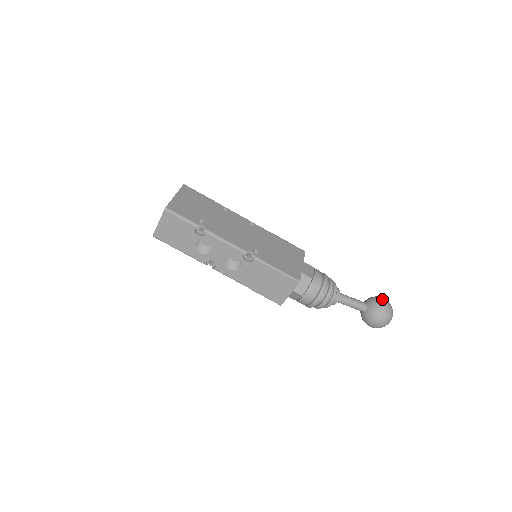
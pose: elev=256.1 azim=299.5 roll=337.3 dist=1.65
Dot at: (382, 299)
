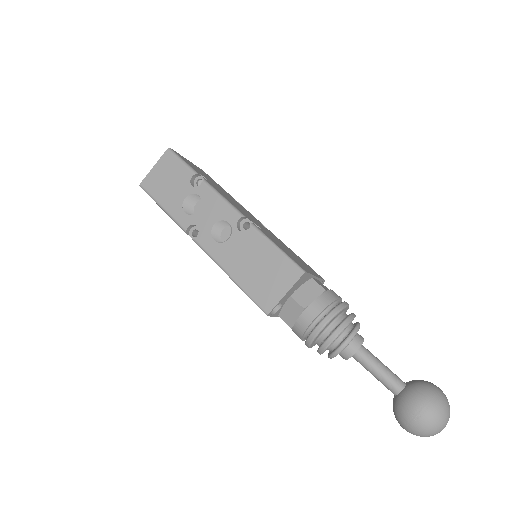
Dot at: (432, 383)
